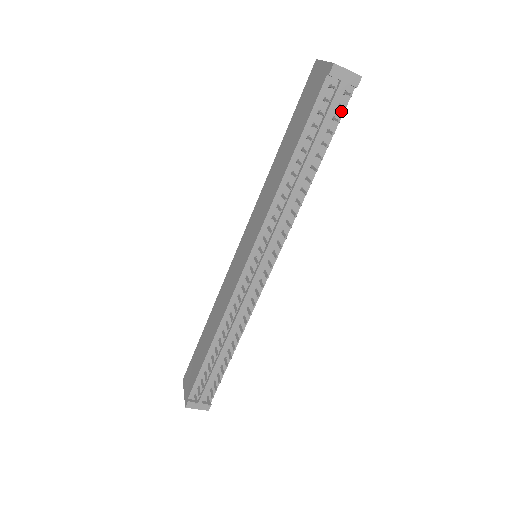
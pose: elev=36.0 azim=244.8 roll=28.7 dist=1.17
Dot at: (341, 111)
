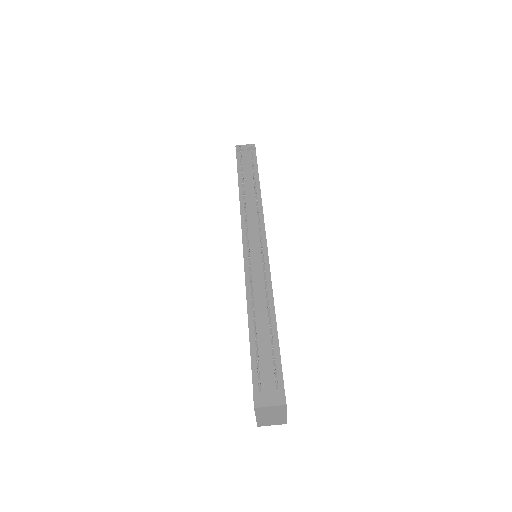
Dot at: (255, 160)
